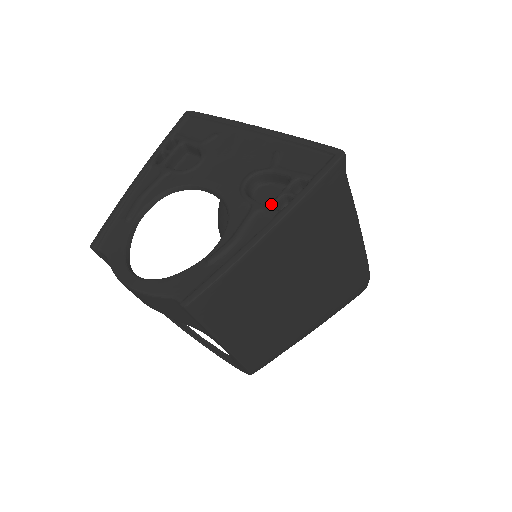
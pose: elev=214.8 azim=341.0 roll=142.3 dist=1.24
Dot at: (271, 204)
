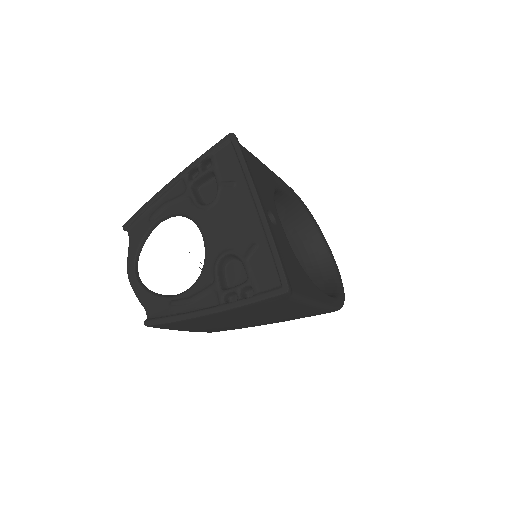
Dot at: (223, 292)
